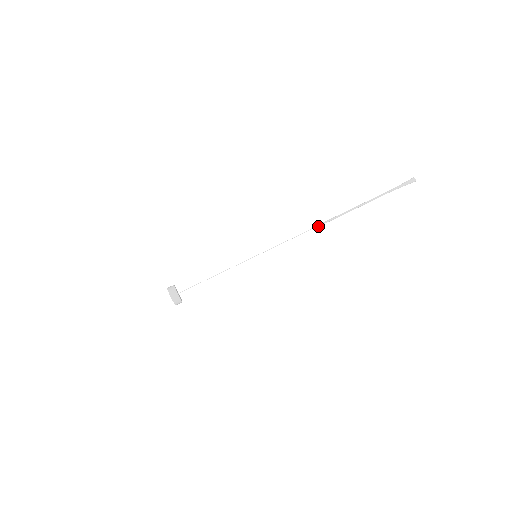
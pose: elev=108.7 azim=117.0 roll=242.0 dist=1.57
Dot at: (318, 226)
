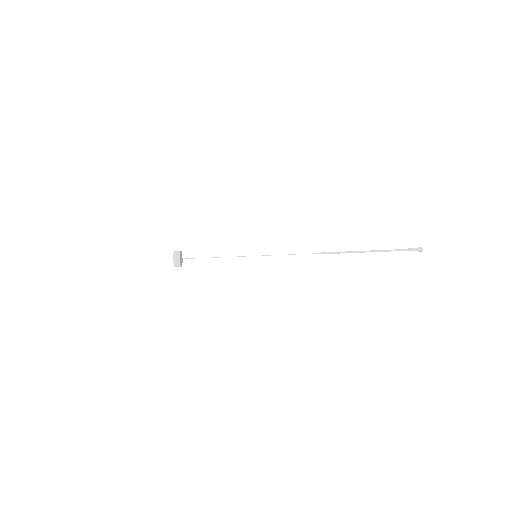
Dot at: occluded
